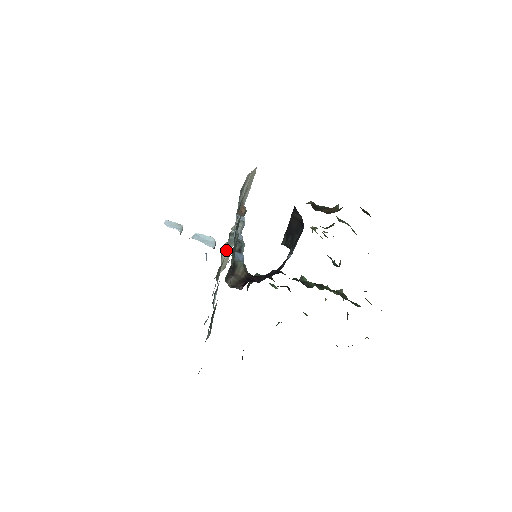
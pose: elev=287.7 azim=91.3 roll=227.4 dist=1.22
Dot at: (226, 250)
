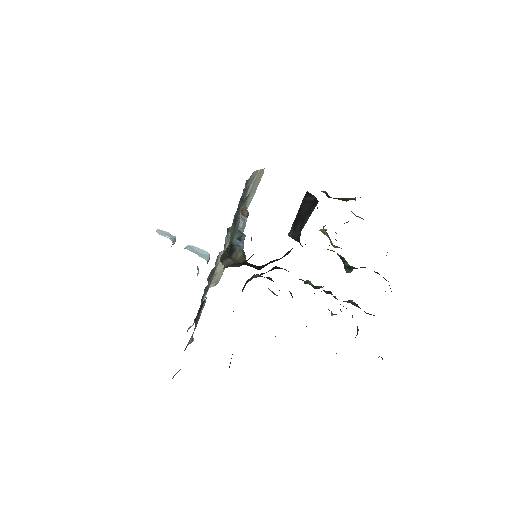
Dot at: occluded
